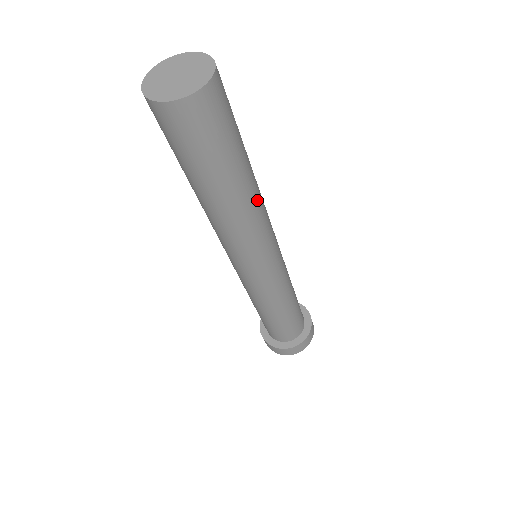
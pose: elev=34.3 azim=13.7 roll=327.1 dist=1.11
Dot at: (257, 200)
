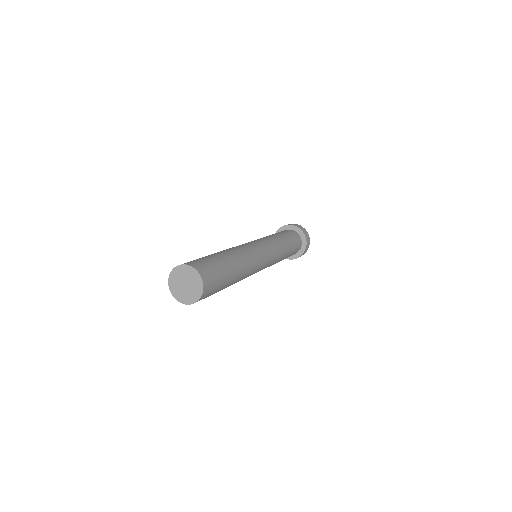
Dot at: (245, 263)
